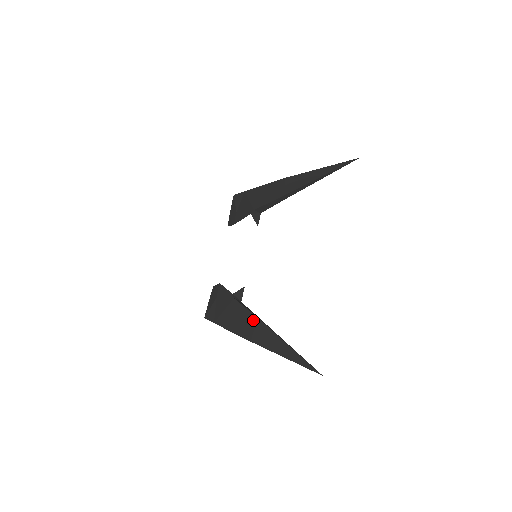
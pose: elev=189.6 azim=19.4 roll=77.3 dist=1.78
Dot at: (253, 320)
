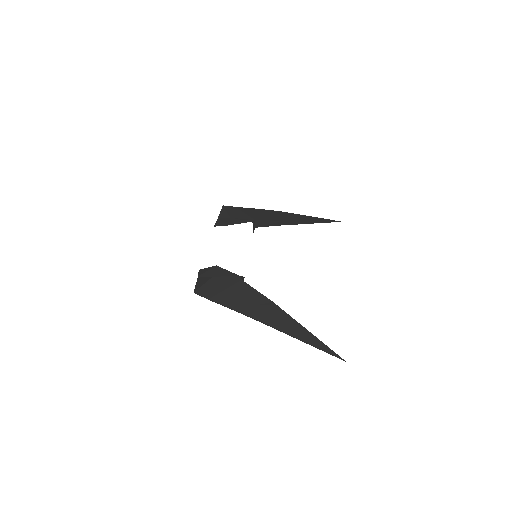
Dot at: (266, 303)
